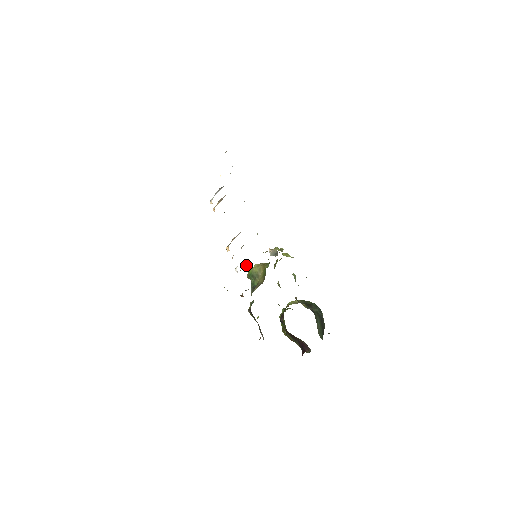
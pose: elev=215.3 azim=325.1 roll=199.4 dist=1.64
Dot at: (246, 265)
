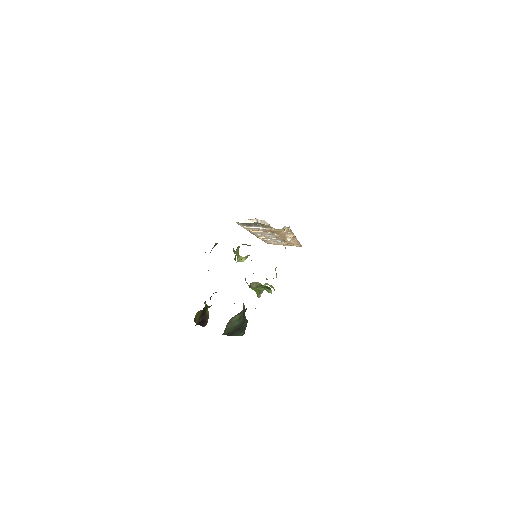
Dot at: (256, 226)
